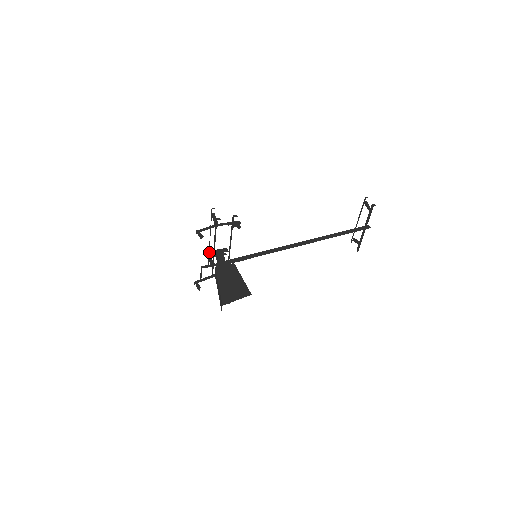
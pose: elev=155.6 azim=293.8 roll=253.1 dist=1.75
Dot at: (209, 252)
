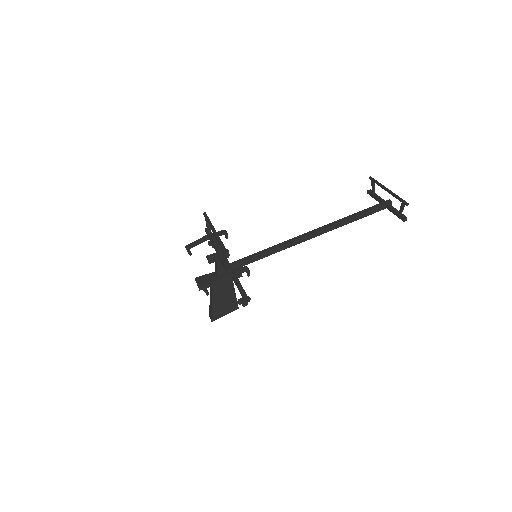
Dot at: occluded
